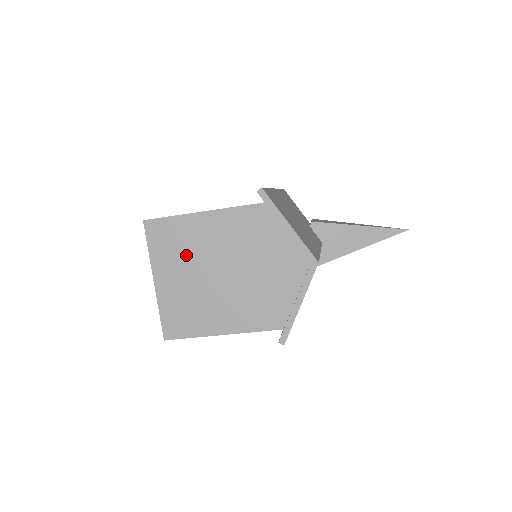
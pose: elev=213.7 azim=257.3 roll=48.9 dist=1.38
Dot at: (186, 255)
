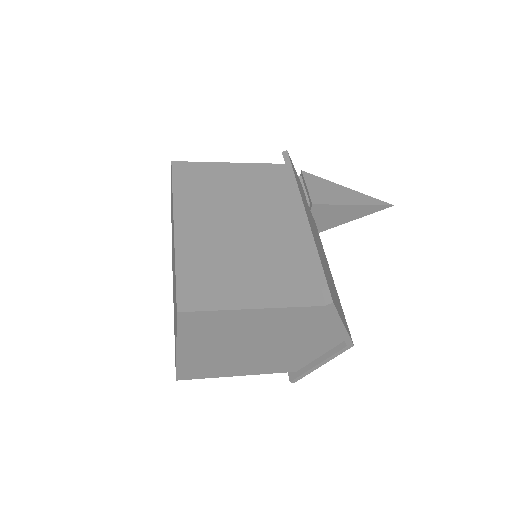
Dot at: (221, 335)
